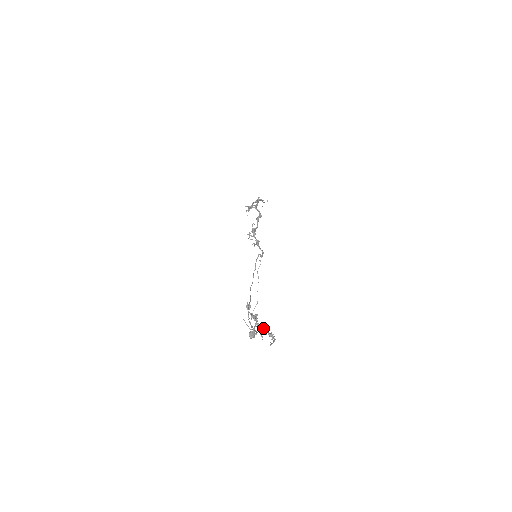
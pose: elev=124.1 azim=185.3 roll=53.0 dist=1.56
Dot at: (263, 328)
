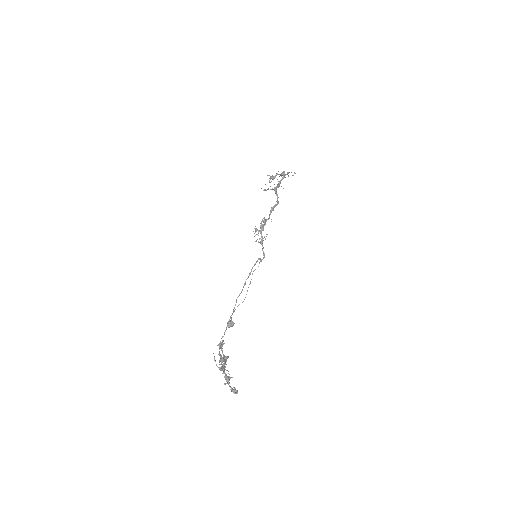
Dot at: (227, 382)
